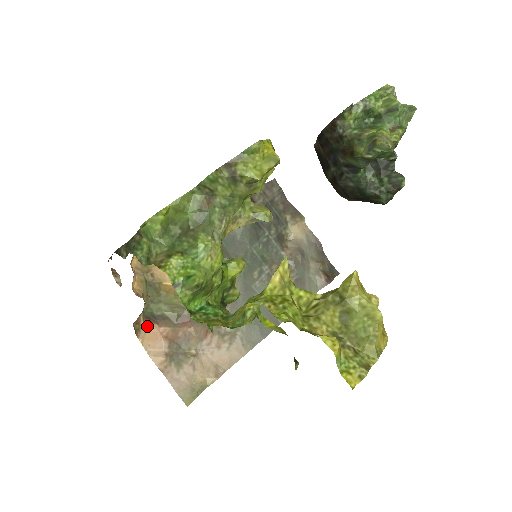
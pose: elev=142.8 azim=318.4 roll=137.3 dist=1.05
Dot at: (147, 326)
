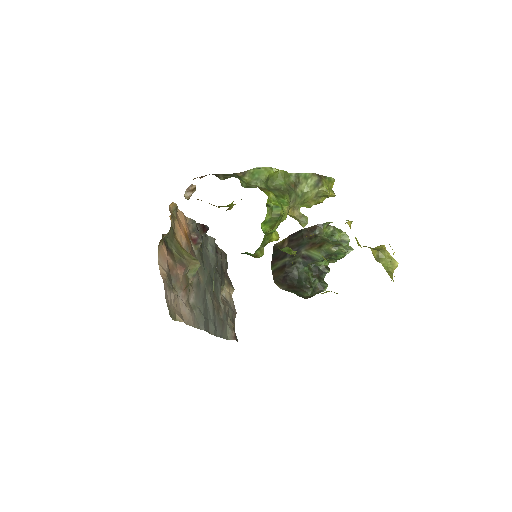
Dot at: (163, 246)
